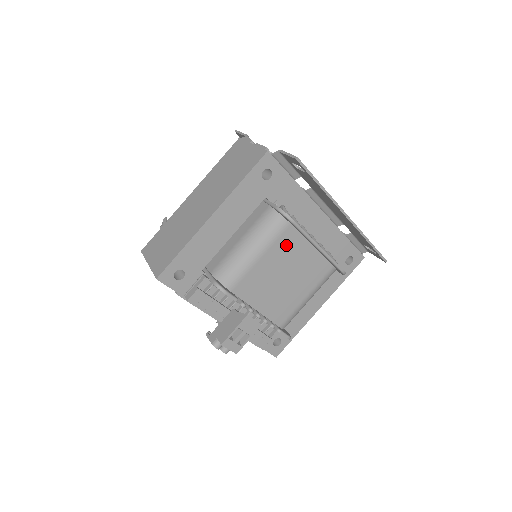
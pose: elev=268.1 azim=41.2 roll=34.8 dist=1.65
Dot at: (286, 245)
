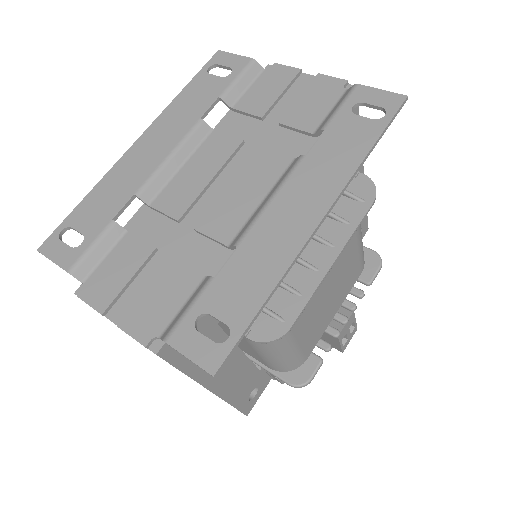
Dot at: occluded
